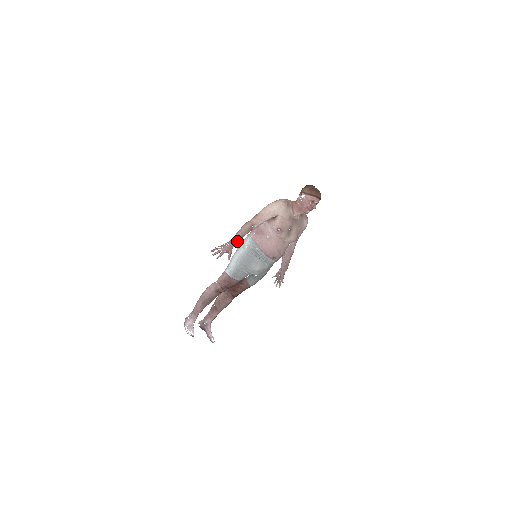
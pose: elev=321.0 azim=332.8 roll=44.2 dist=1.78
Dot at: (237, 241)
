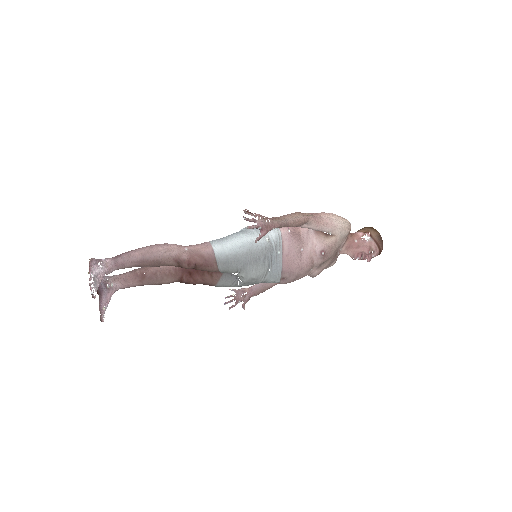
Dot at: (280, 226)
